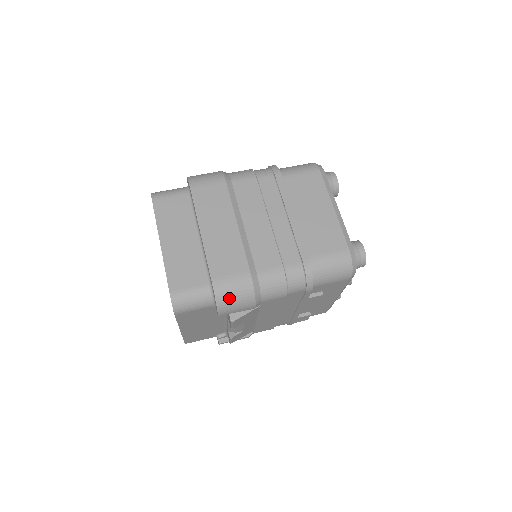
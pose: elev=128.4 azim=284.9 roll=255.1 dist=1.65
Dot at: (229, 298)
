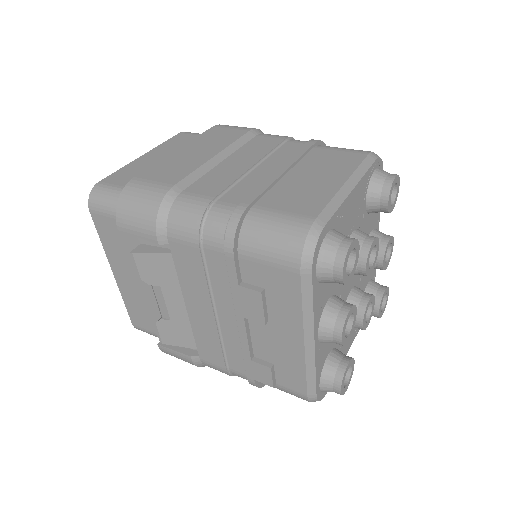
Dot at: (132, 203)
